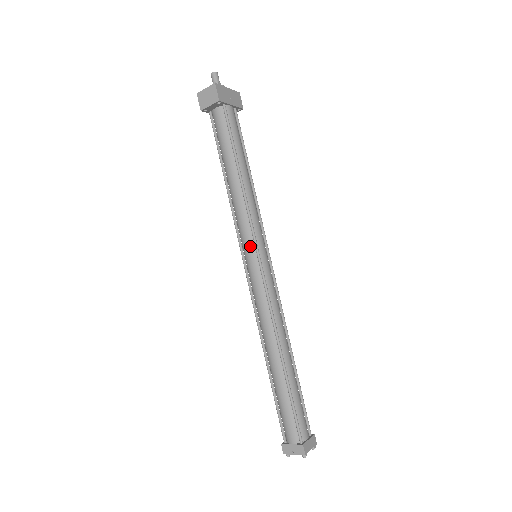
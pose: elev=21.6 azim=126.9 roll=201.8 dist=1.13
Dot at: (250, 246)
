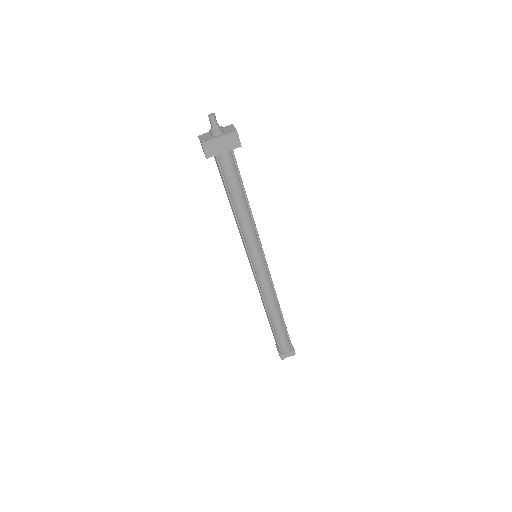
Dot at: (247, 254)
